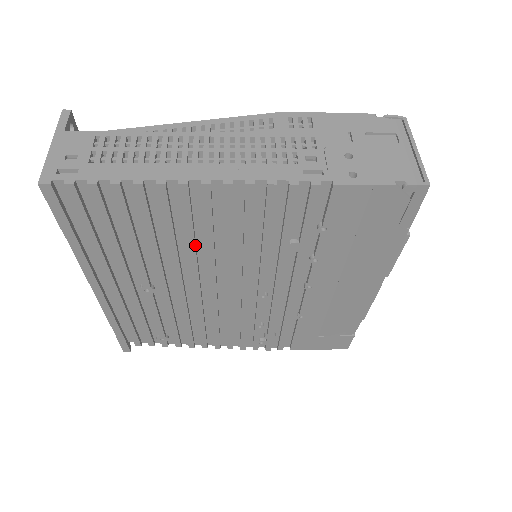
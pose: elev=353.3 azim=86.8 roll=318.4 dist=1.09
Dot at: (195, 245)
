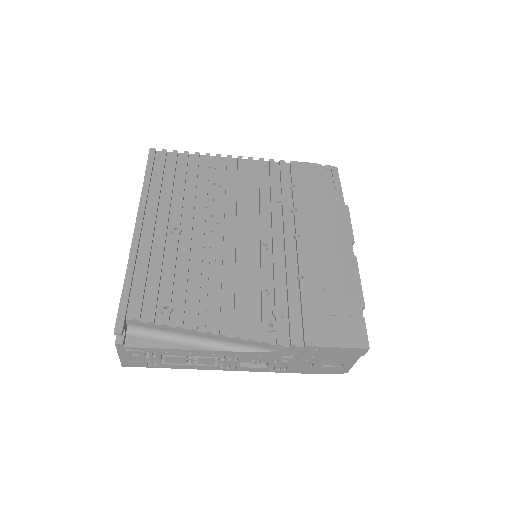
Dot at: (219, 191)
